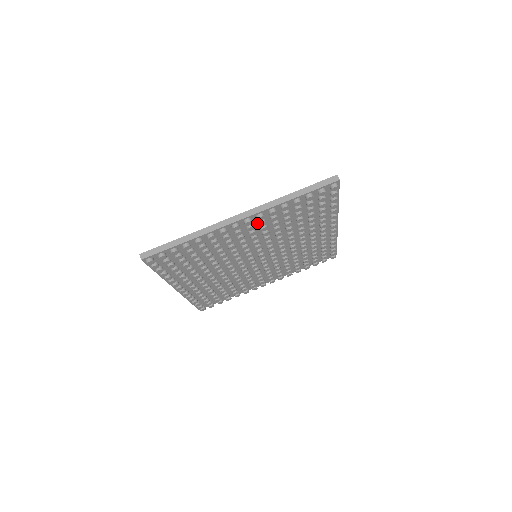
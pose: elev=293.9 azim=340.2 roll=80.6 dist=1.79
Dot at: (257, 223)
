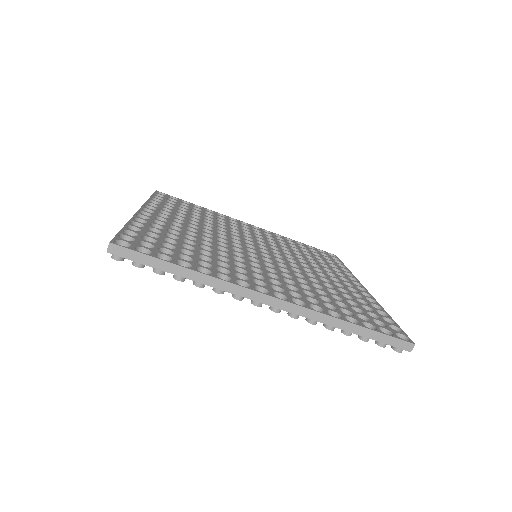
Dot at: occluded
